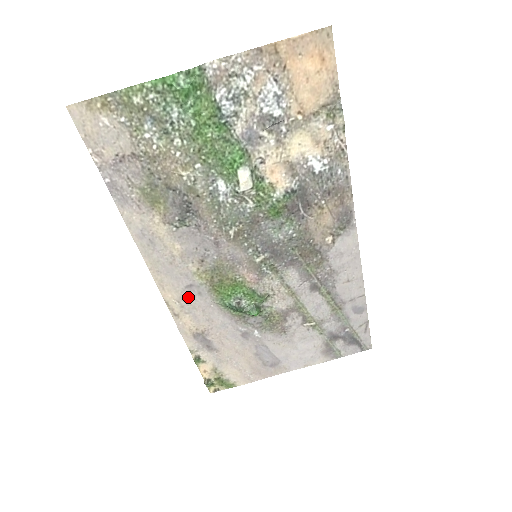
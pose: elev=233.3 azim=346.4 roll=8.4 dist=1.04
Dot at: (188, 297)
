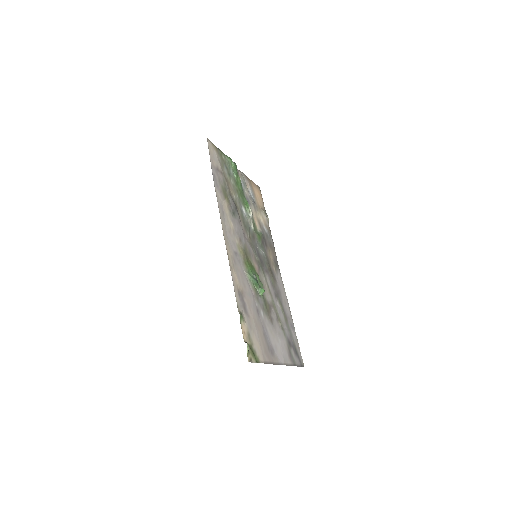
Dot at: (235, 260)
